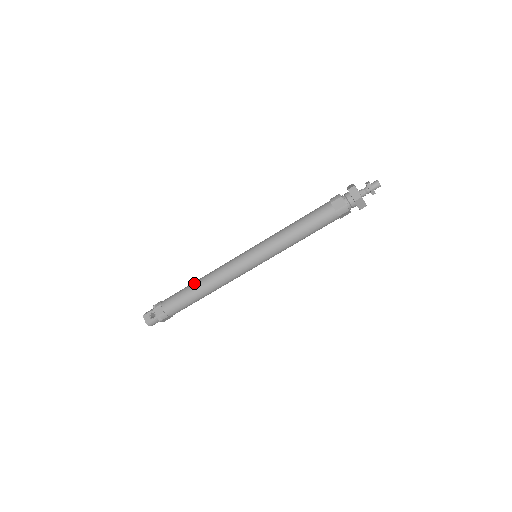
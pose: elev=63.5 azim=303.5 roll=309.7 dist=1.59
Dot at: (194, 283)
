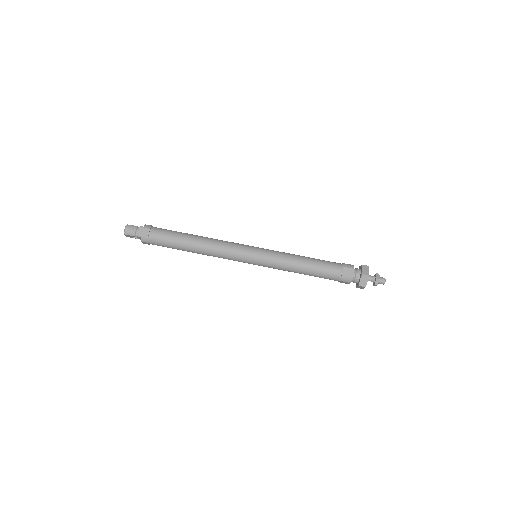
Dot at: occluded
